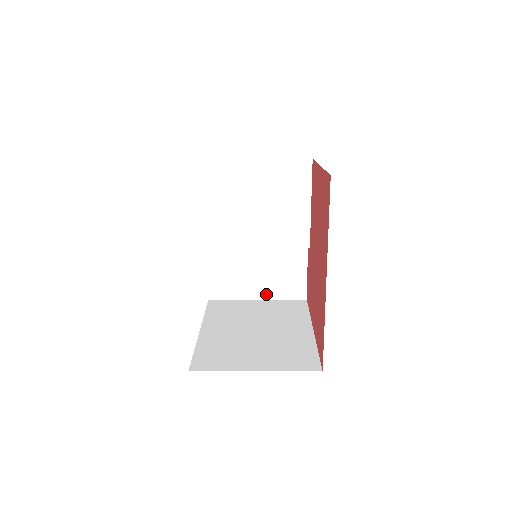
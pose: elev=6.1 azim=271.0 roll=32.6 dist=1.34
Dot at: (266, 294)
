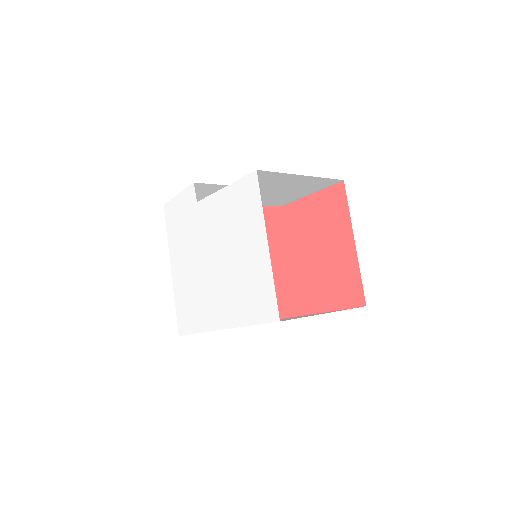
Dot at: occluded
